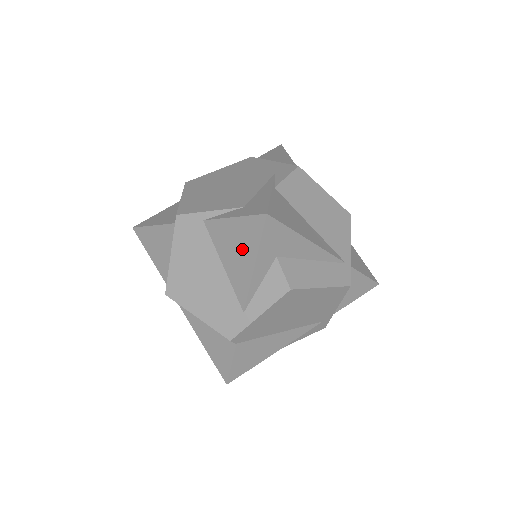
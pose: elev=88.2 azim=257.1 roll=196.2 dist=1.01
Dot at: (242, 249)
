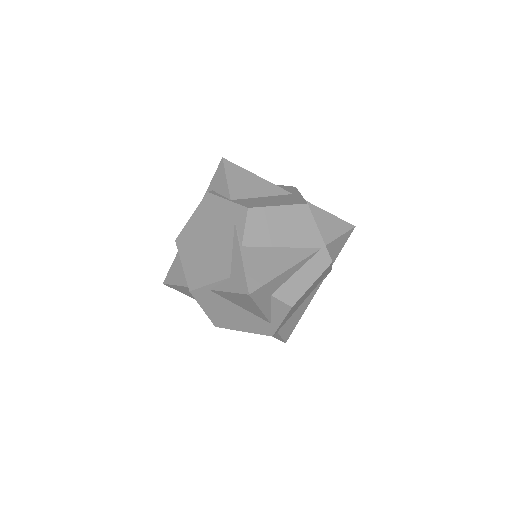
Dot at: (246, 304)
